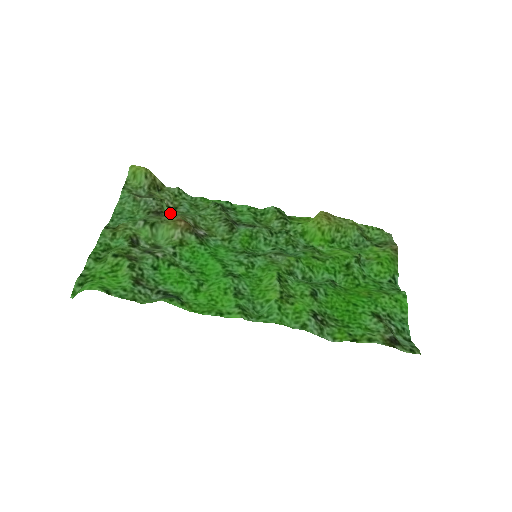
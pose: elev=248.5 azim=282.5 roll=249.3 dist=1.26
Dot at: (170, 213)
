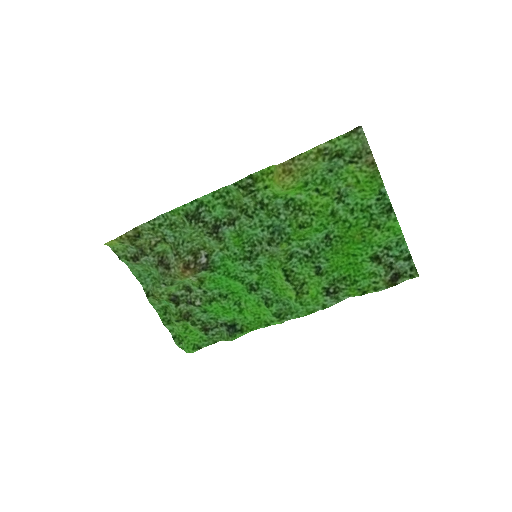
Dot at: (165, 246)
